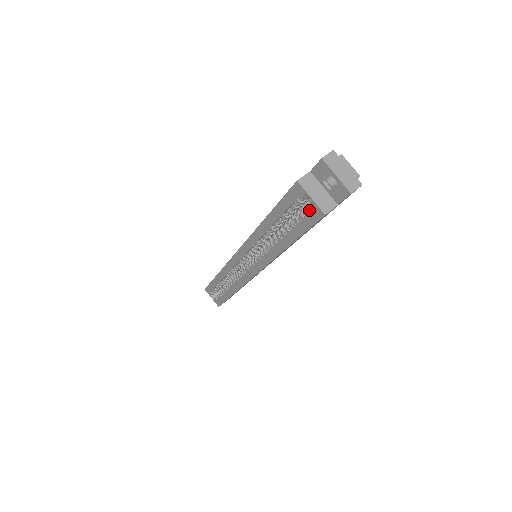
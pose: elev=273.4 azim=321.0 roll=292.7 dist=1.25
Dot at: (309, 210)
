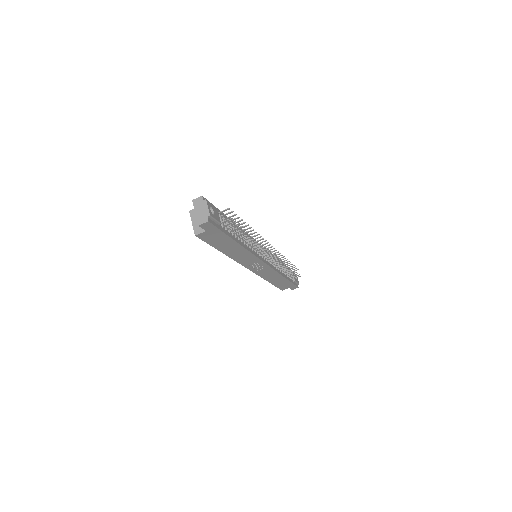
Dot at: occluded
